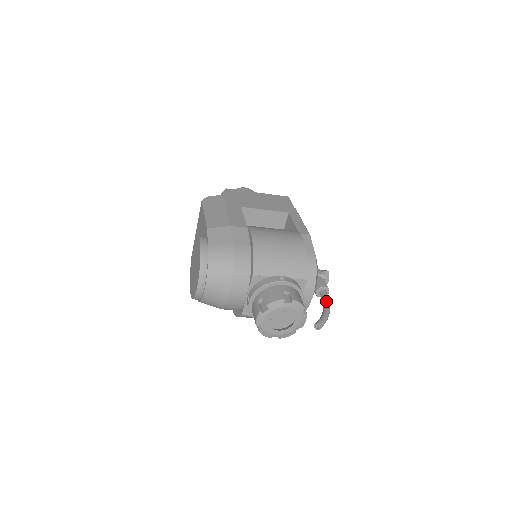
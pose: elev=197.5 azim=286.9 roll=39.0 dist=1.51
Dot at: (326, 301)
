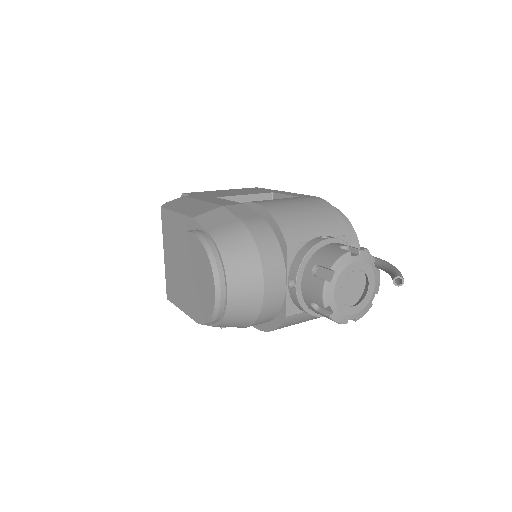
Dot at: (379, 260)
